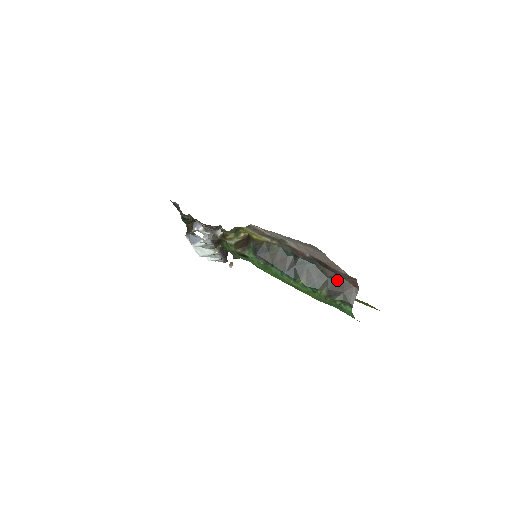
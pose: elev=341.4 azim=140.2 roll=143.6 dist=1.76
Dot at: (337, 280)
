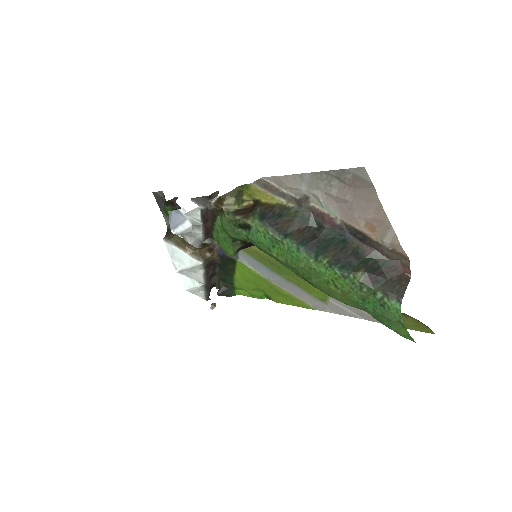
Dot at: (379, 261)
